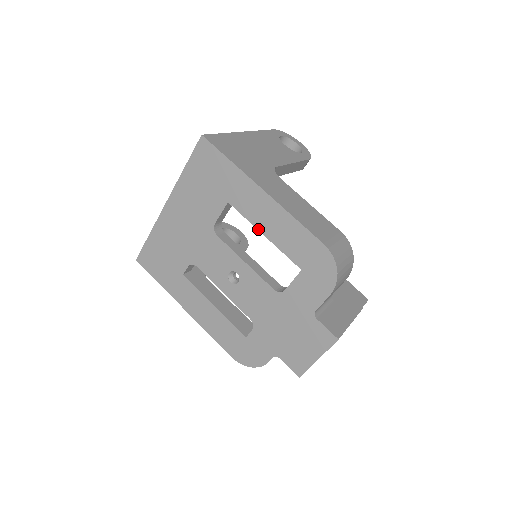
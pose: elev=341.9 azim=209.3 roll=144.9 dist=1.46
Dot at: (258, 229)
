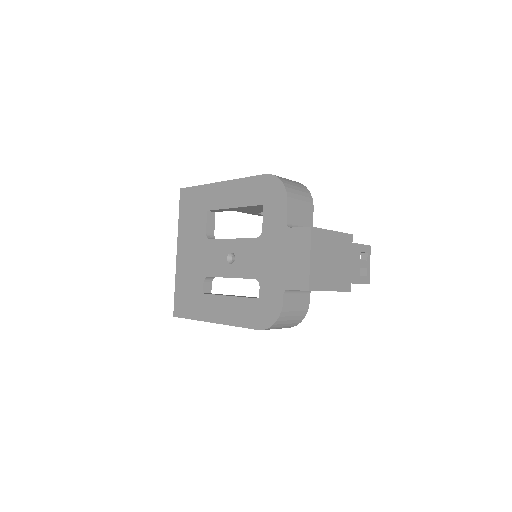
Dot at: (229, 208)
